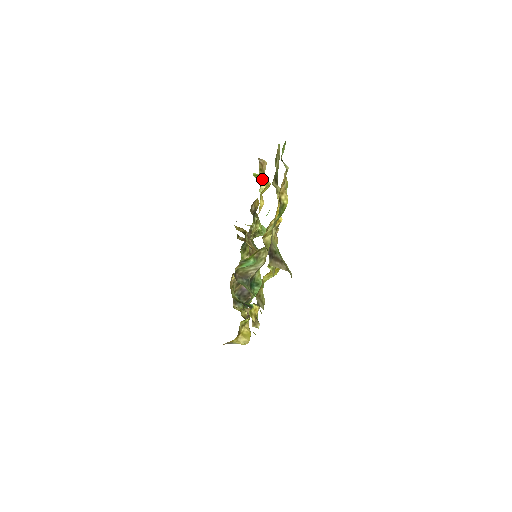
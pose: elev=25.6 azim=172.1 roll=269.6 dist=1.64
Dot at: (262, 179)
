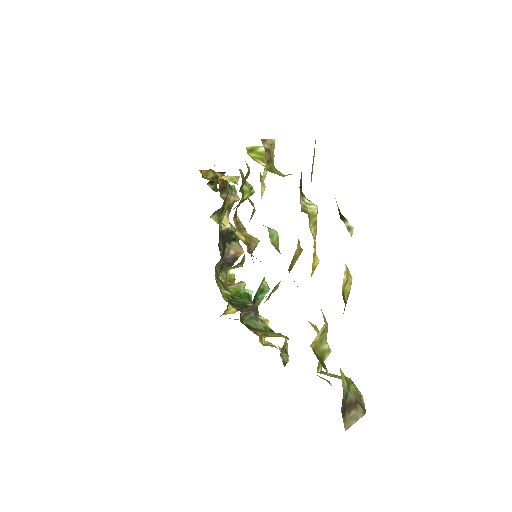
Dot at: (261, 154)
